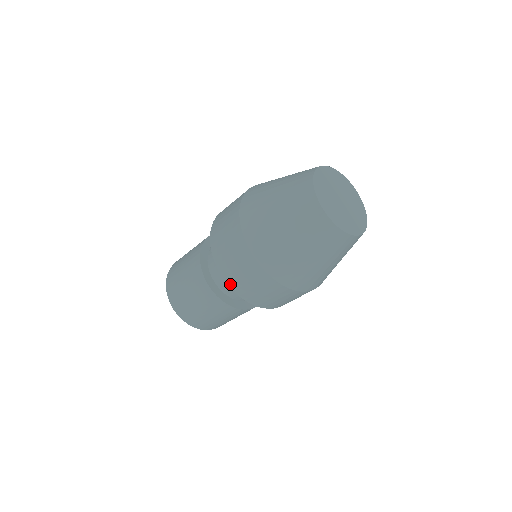
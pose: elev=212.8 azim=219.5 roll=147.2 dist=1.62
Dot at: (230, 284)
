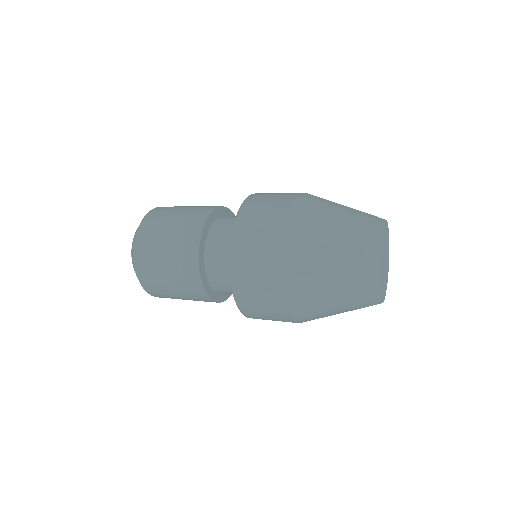
Dot at: (234, 286)
